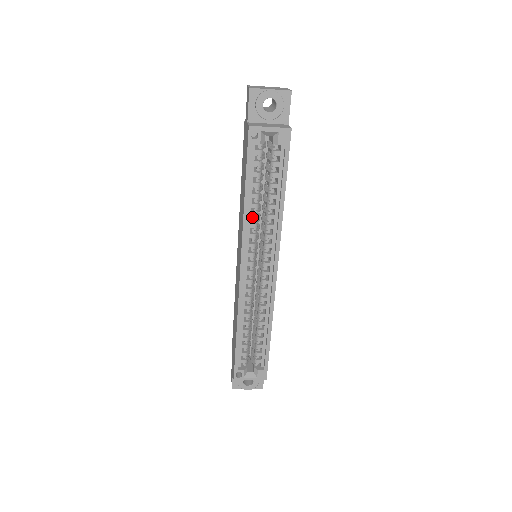
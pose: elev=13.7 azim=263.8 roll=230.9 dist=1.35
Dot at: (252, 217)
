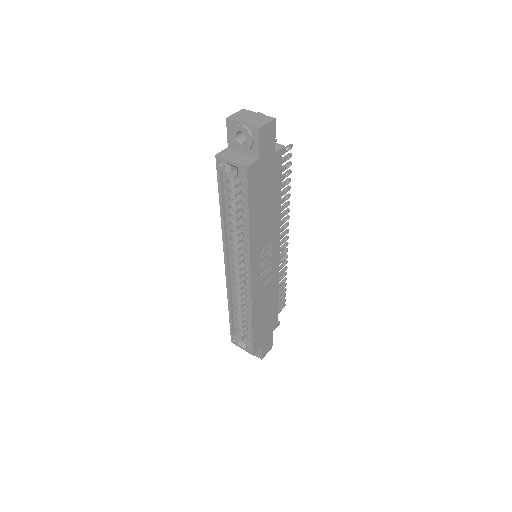
Dot at: (230, 228)
